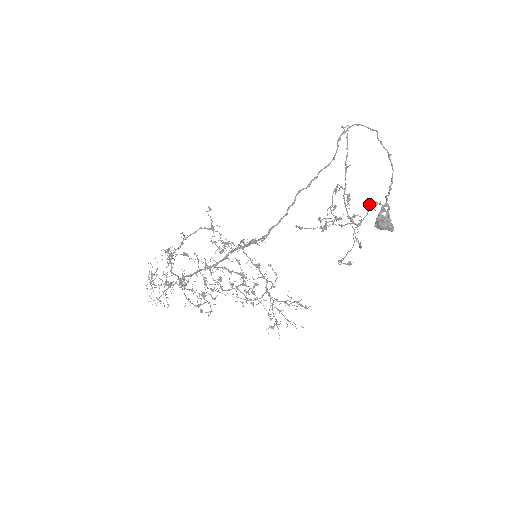
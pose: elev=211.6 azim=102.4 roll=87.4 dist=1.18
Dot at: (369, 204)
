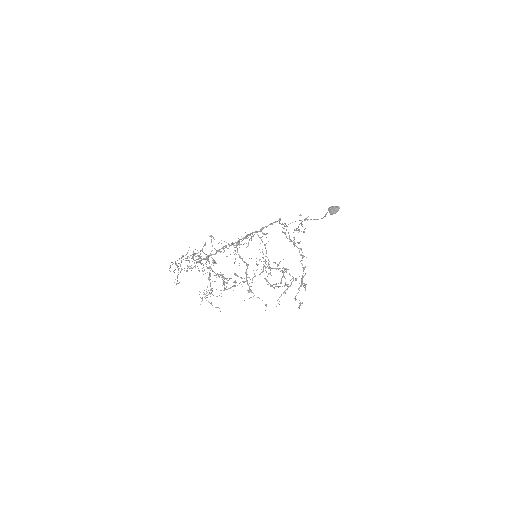
Dot at: occluded
